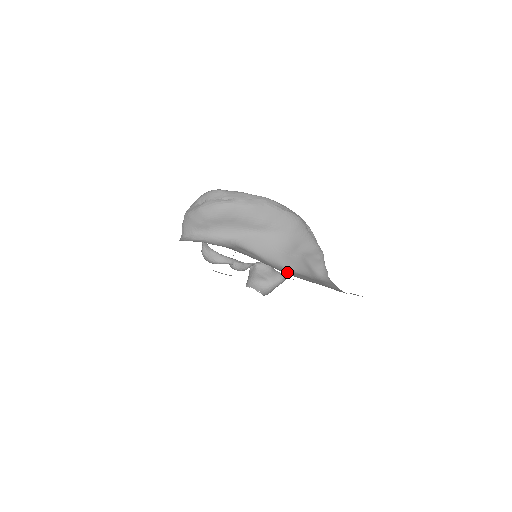
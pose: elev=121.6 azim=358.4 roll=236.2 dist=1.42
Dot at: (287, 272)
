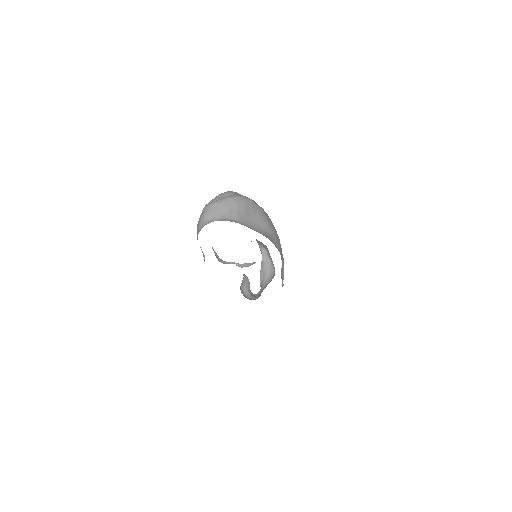
Dot at: occluded
